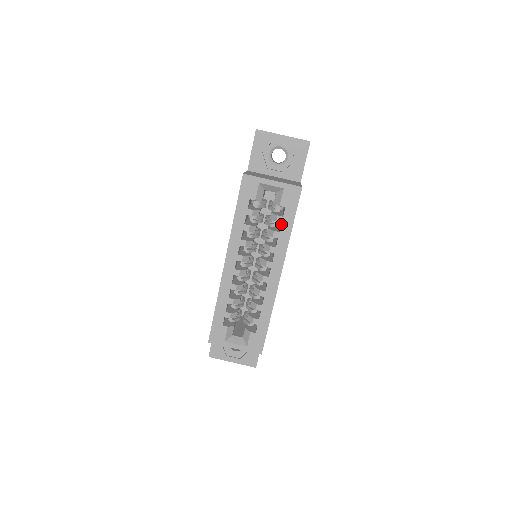
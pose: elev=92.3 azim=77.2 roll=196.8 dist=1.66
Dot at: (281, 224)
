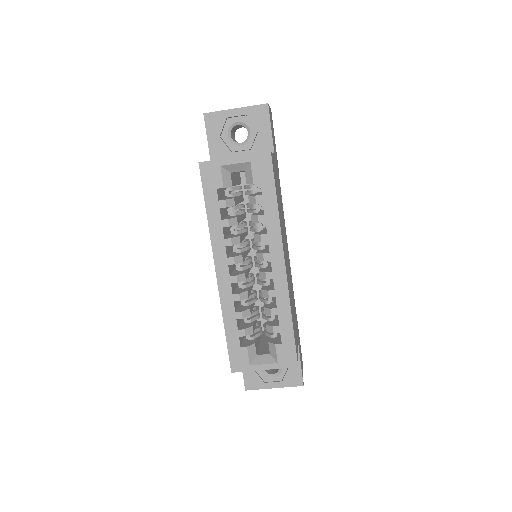
Dot at: (263, 204)
